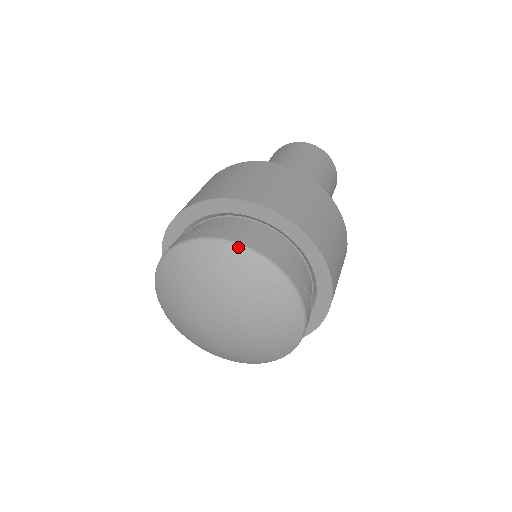
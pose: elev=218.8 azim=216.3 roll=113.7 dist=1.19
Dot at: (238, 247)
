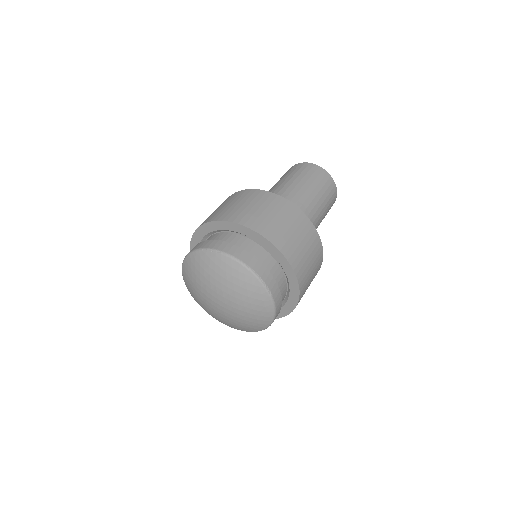
Dot at: (212, 251)
